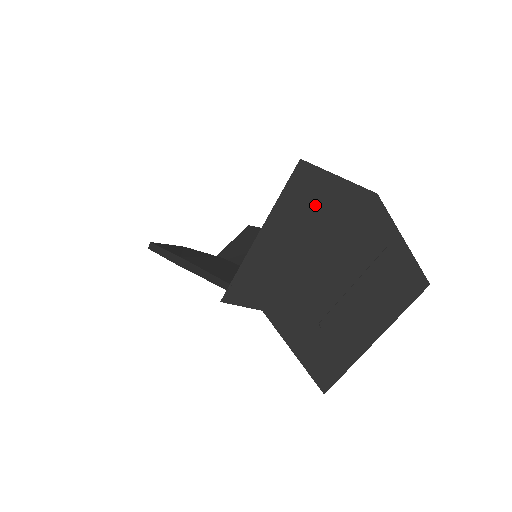
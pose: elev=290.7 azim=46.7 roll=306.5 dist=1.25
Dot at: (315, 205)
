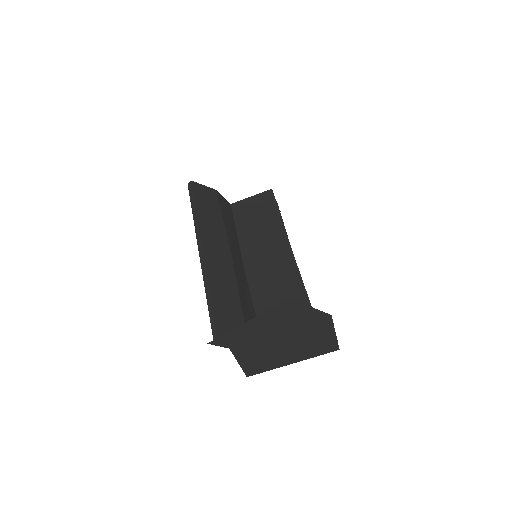
Dot at: (287, 316)
